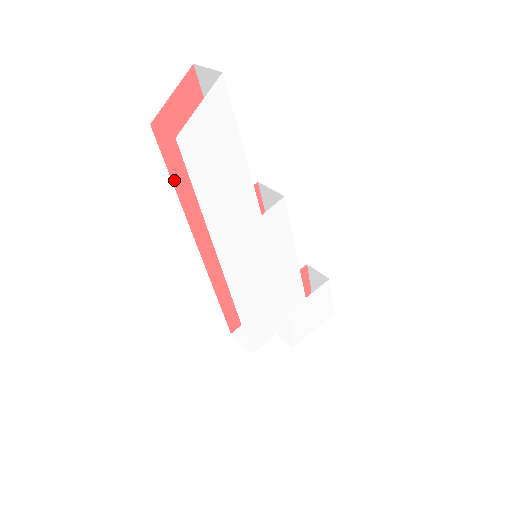
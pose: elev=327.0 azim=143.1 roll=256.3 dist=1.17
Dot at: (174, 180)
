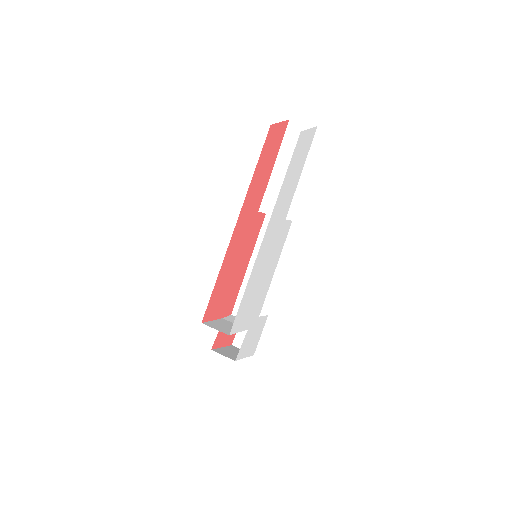
Dot at: (257, 165)
